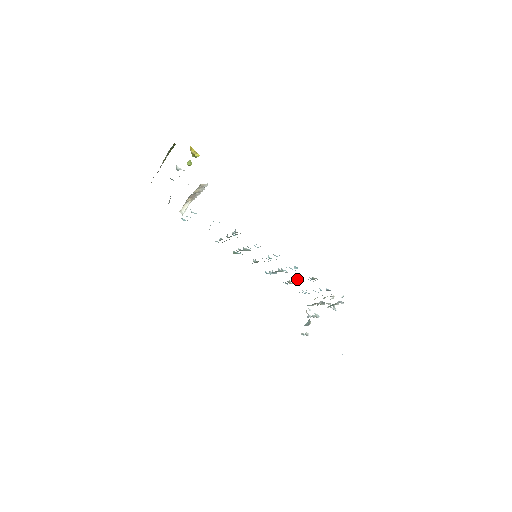
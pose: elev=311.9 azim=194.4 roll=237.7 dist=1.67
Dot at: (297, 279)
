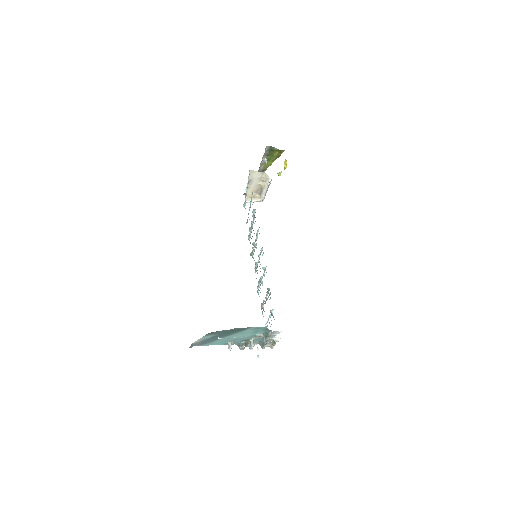
Dot at: occluded
